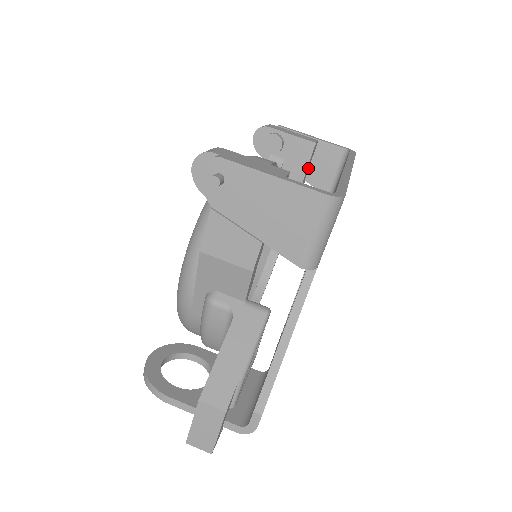
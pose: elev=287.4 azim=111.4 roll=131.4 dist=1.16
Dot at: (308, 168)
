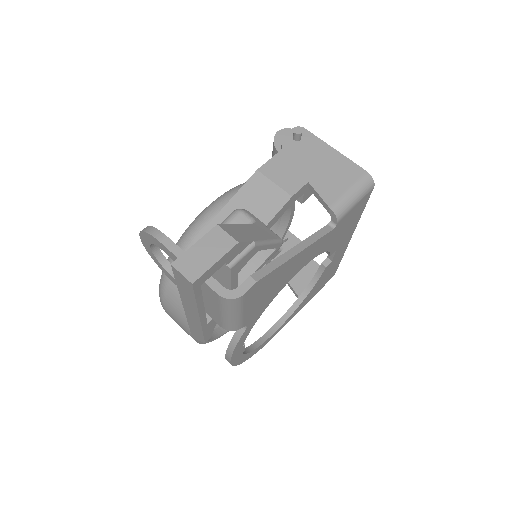
Dot at: occluded
